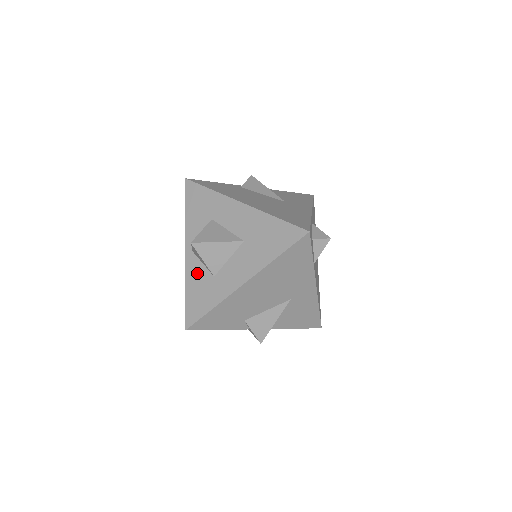
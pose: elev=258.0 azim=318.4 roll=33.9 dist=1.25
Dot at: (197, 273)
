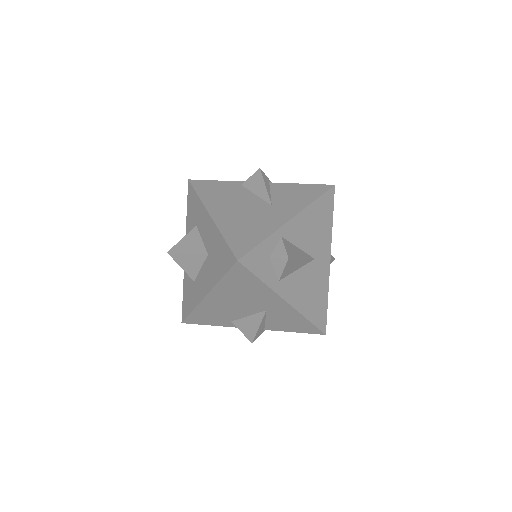
Dot at: occluded
